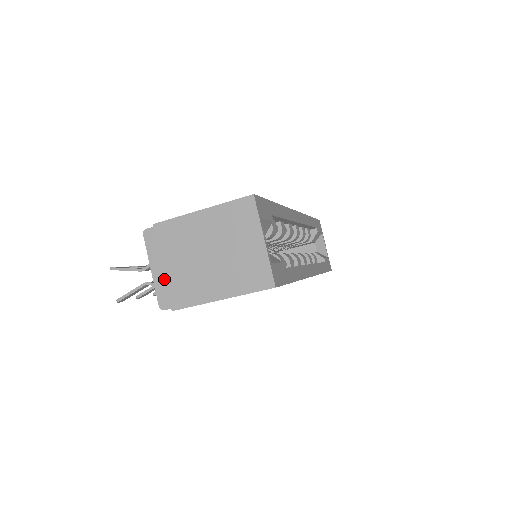
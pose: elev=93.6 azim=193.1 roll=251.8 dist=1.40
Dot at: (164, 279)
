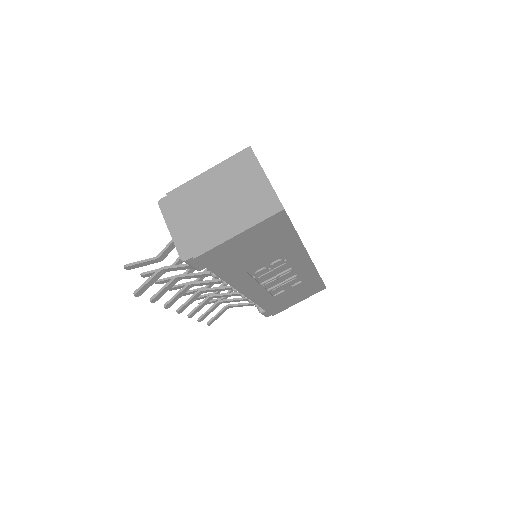
Dot at: (182, 234)
